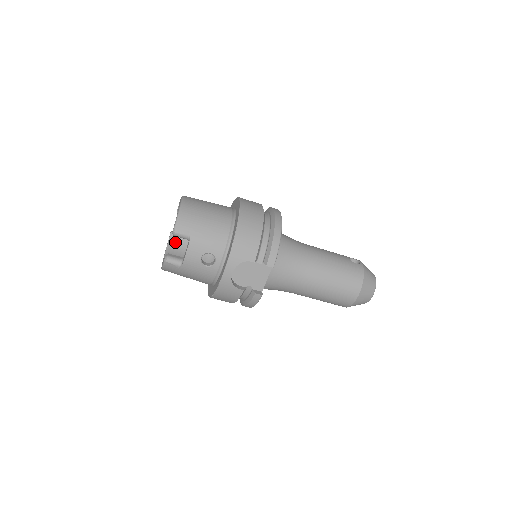
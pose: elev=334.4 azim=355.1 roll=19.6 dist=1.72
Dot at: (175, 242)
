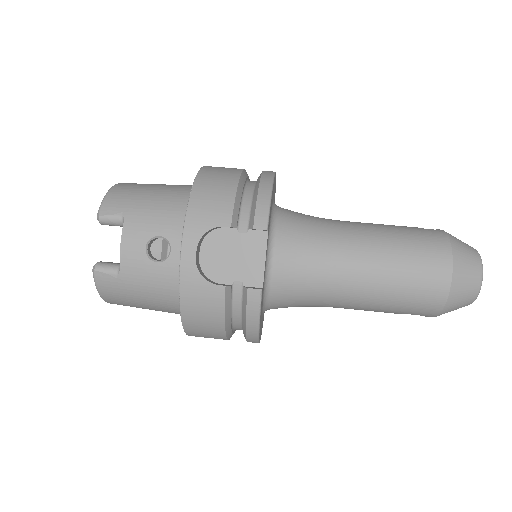
Dot at: occluded
